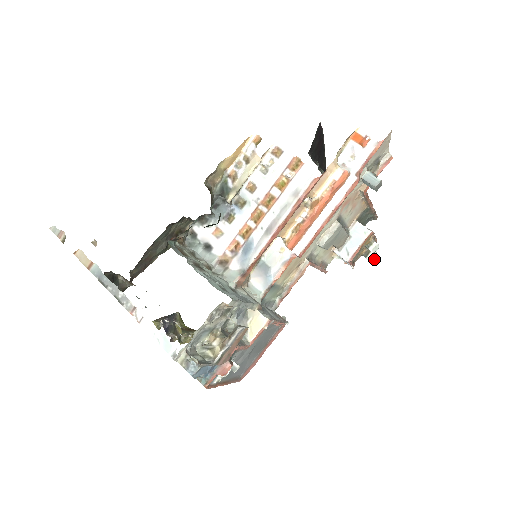
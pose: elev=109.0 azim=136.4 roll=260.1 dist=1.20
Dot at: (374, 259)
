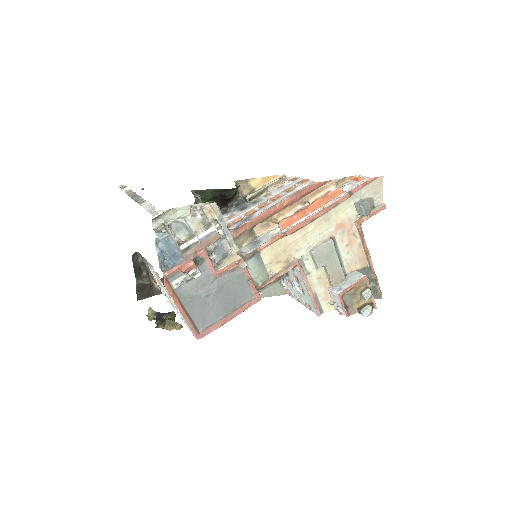
Dot at: (368, 313)
